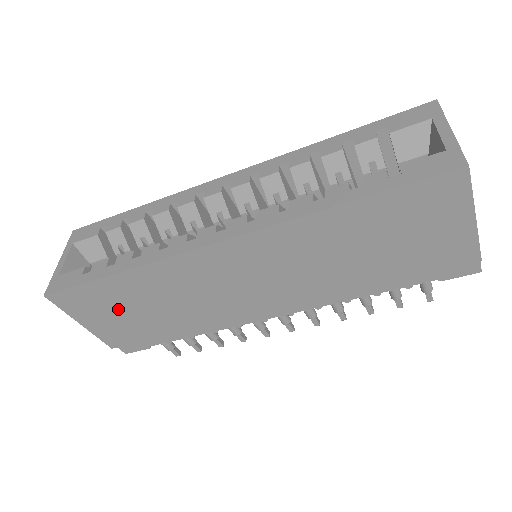
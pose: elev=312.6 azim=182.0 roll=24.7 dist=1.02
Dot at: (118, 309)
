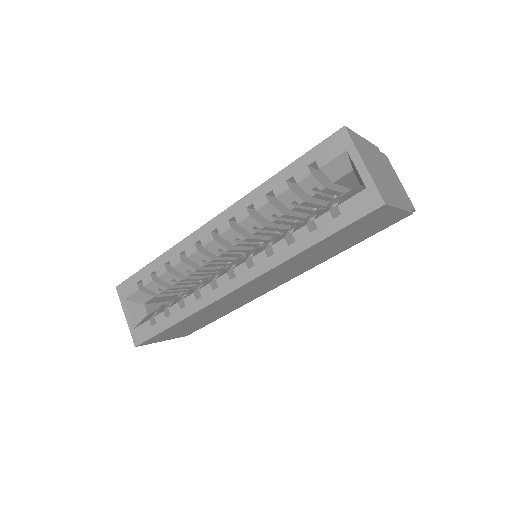
Dot at: (184, 328)
